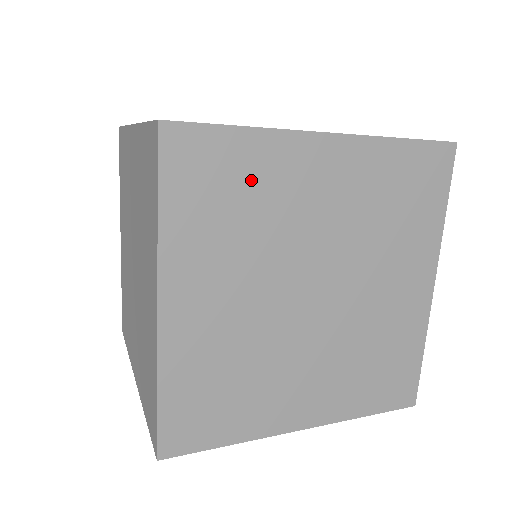
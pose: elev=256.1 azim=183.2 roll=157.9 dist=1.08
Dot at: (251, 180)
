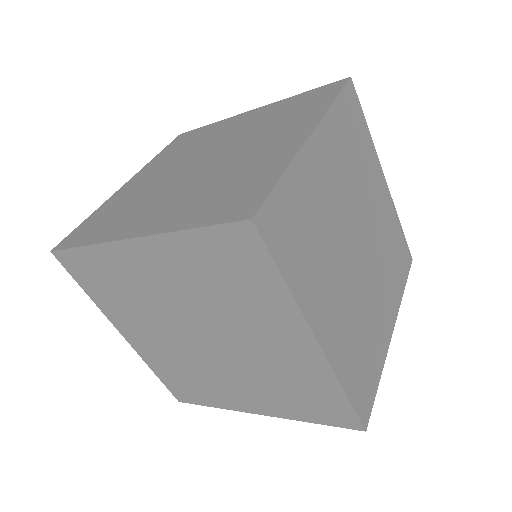
Dot at: (112, 274)
